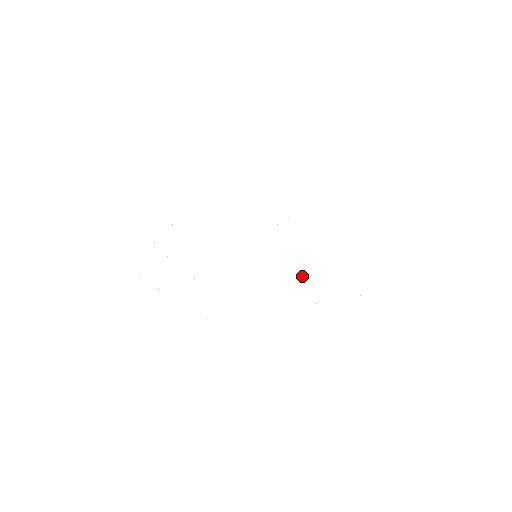
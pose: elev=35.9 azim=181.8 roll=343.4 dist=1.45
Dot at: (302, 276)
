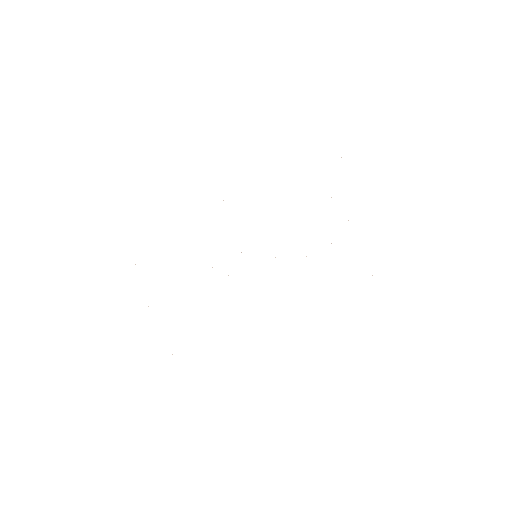
Dot at: occluded
